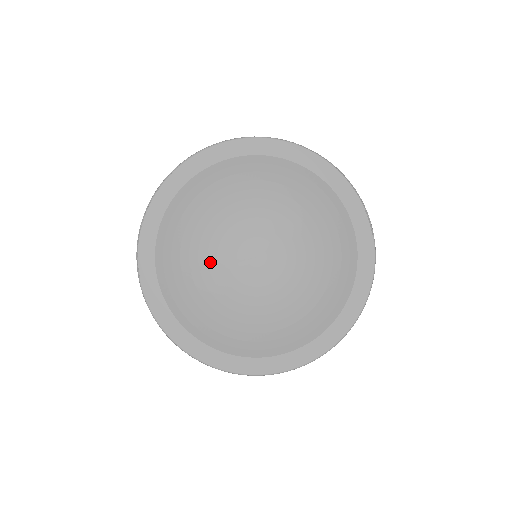
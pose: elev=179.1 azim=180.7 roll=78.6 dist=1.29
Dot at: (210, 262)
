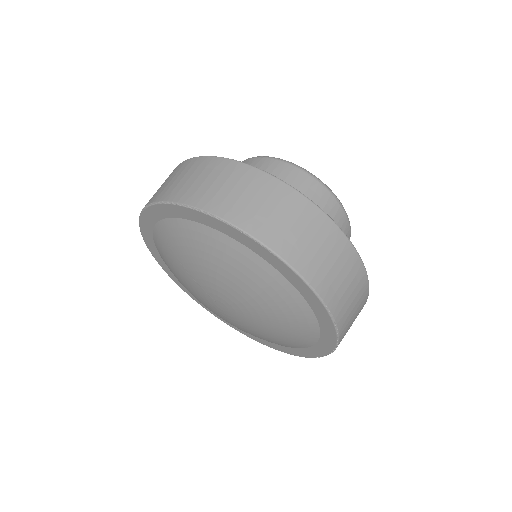
Dot at: (190, 273)
